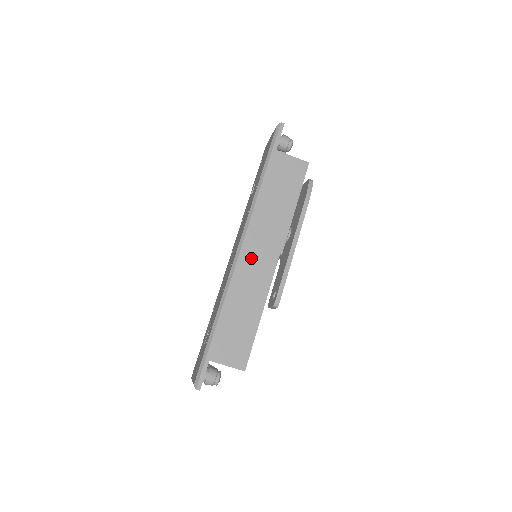
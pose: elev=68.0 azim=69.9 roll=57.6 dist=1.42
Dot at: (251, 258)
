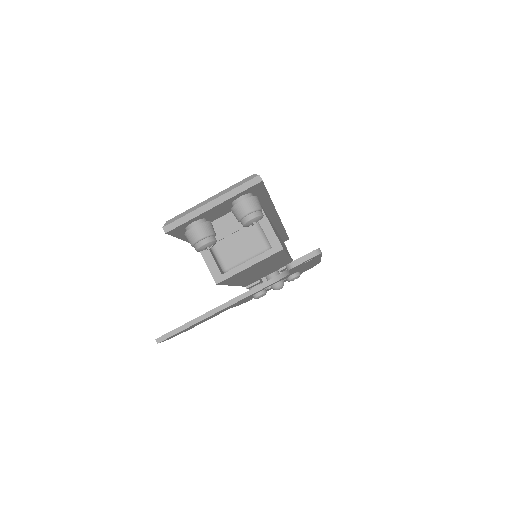
Dot at: (277, 233)
